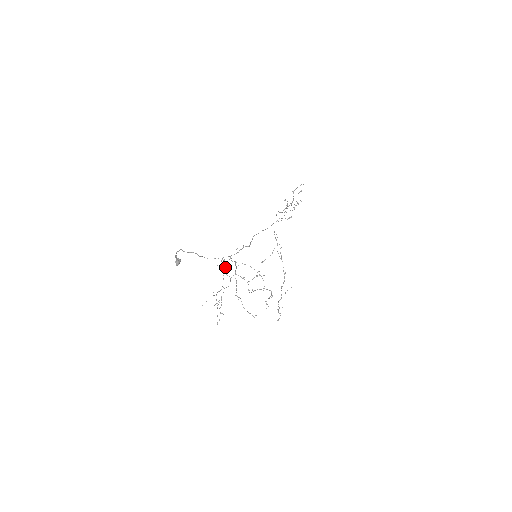
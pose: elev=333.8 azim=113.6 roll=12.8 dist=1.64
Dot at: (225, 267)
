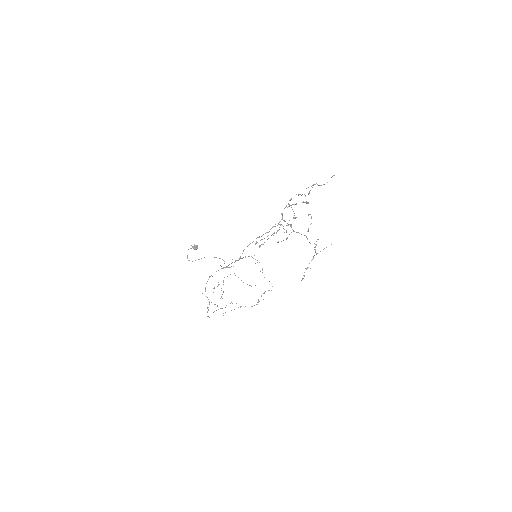
Dot at: occluded
